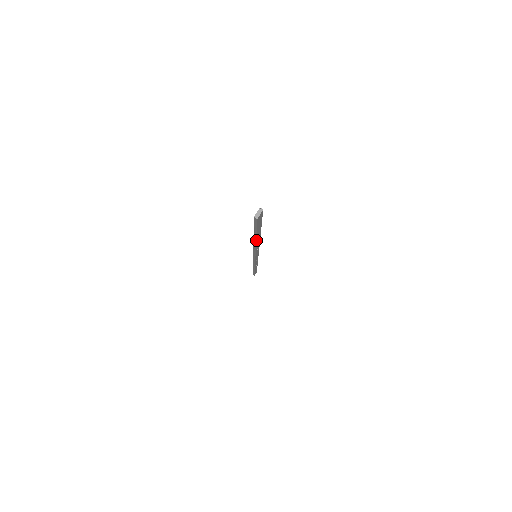
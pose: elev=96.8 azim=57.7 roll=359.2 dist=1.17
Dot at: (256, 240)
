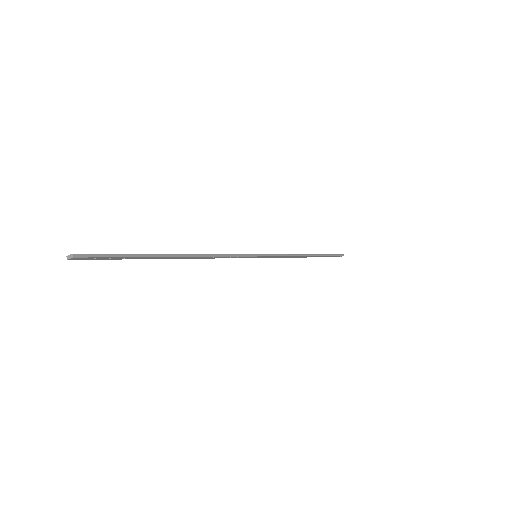
Dot at: (164, 258)
